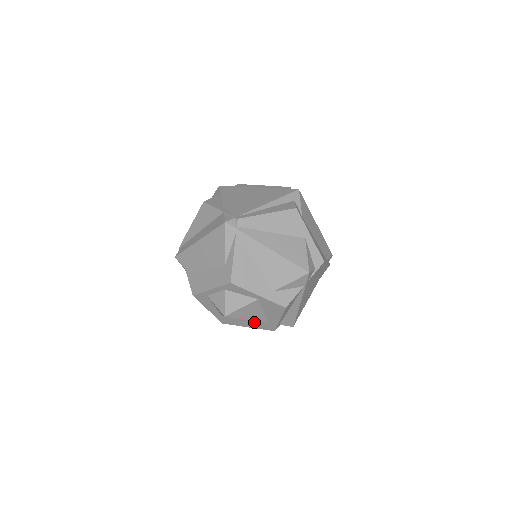
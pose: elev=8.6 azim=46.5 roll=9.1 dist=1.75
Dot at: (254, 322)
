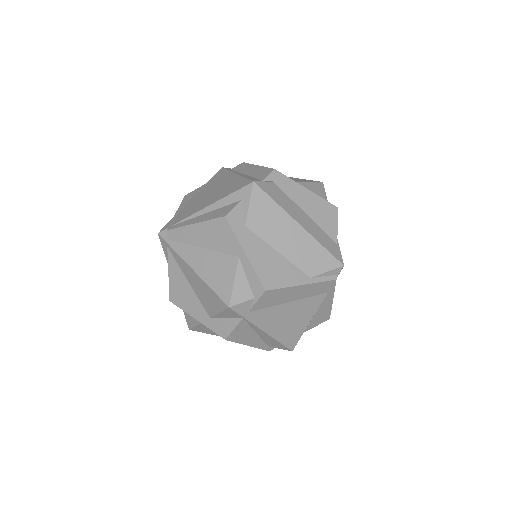
Dot at: occluded
